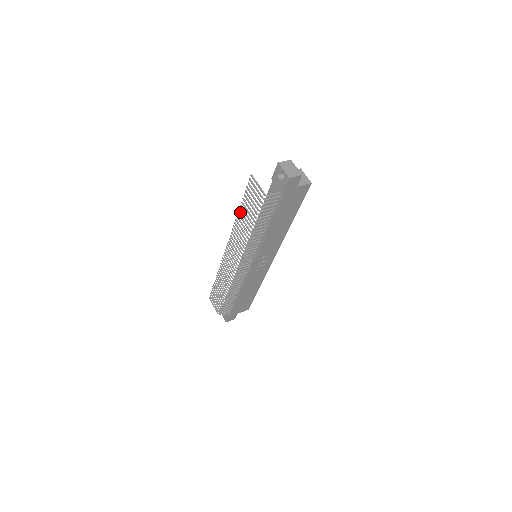
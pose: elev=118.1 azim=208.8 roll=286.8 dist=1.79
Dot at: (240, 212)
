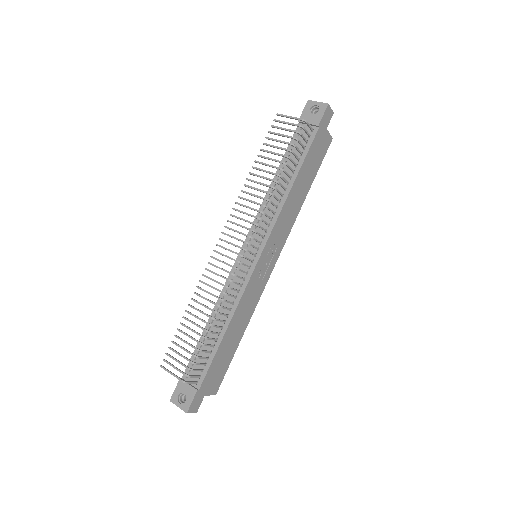
Dot at: (255, 168)
